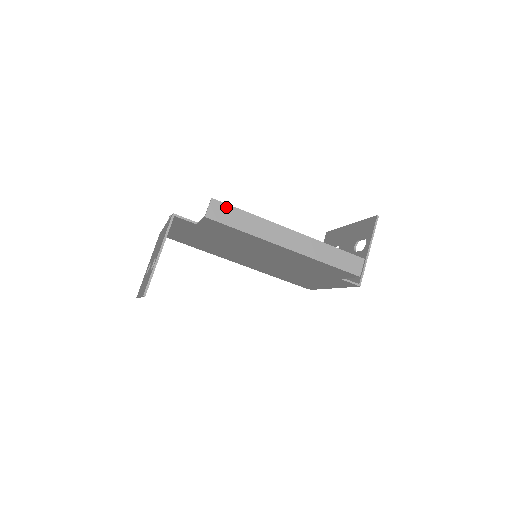
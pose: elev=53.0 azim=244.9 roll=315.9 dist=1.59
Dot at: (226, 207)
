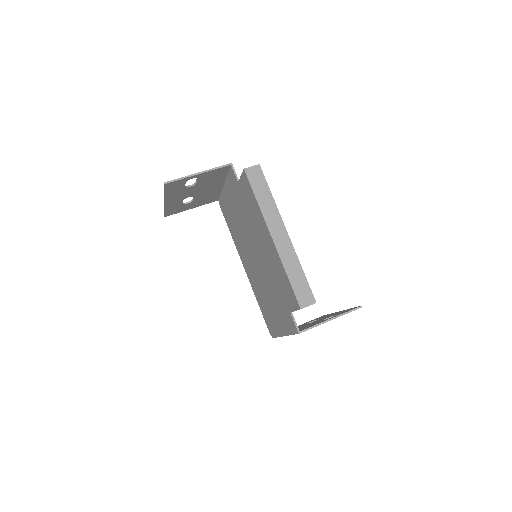
Dot at: (262, 177)
